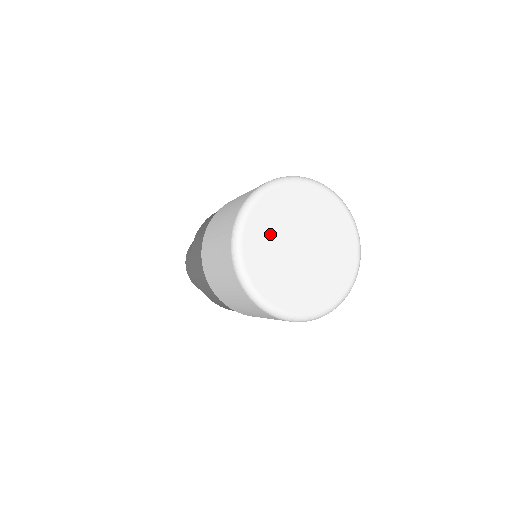
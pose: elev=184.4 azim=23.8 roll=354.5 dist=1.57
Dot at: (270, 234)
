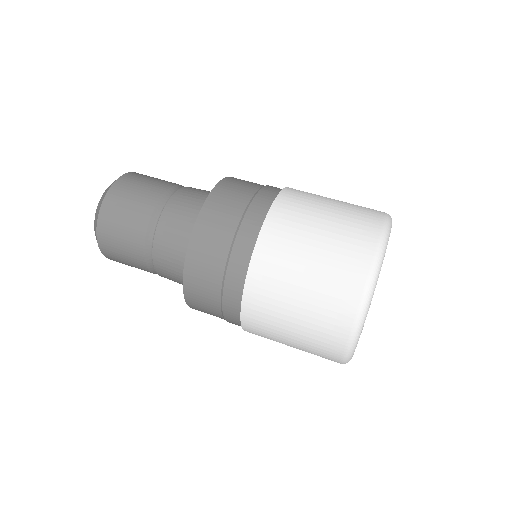
Dot at: occluded
